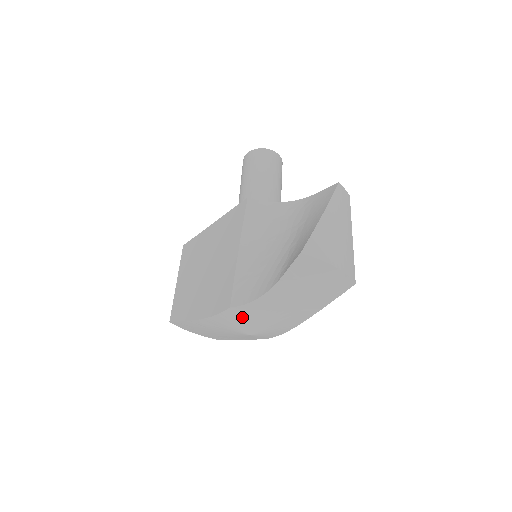
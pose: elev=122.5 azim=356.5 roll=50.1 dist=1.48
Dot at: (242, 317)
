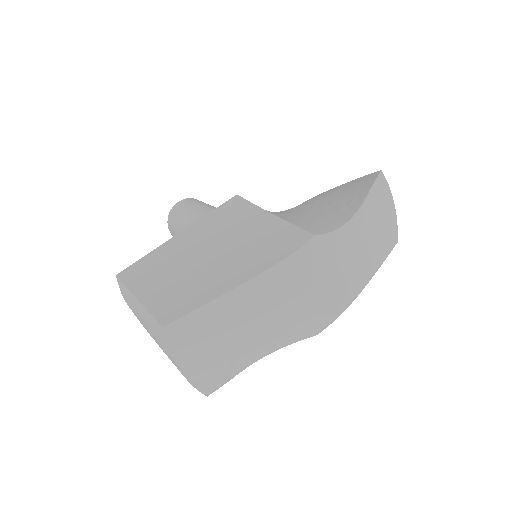
Dot at: (325, 255)
